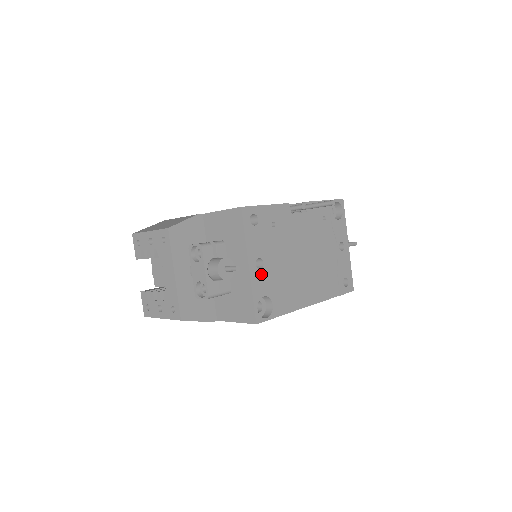
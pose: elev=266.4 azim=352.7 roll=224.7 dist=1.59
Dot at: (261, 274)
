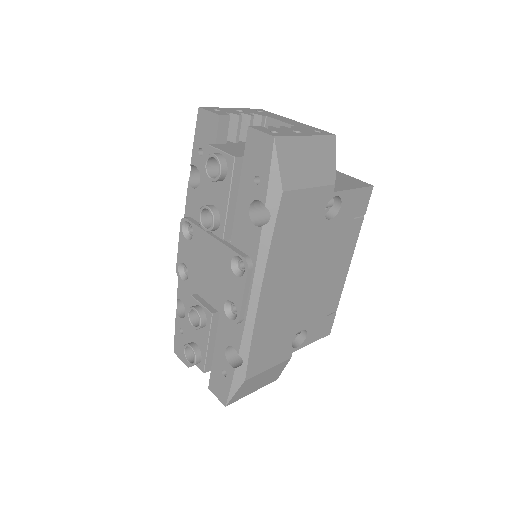
Dot at: occluded
